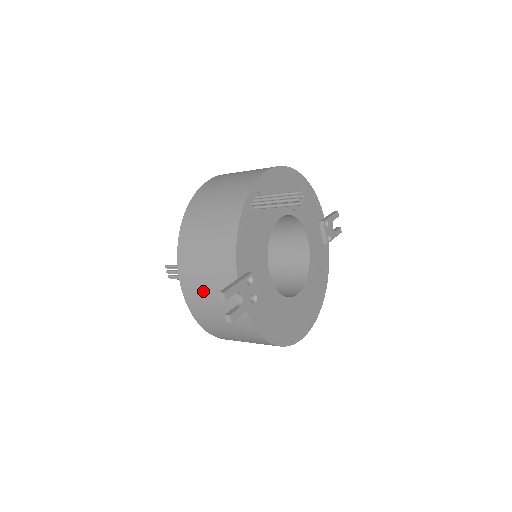
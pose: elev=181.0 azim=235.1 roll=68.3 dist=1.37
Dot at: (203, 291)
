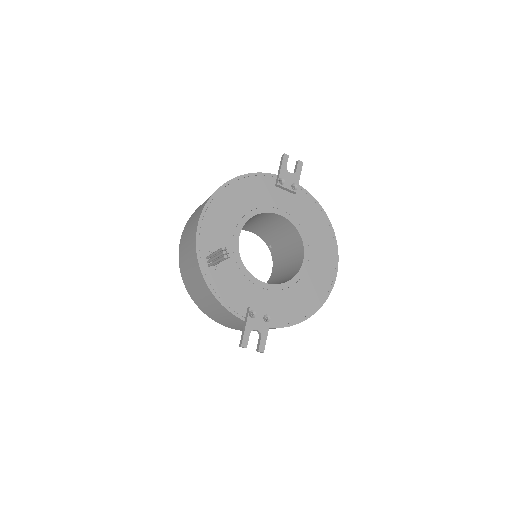
Dot at: (240, 327)
